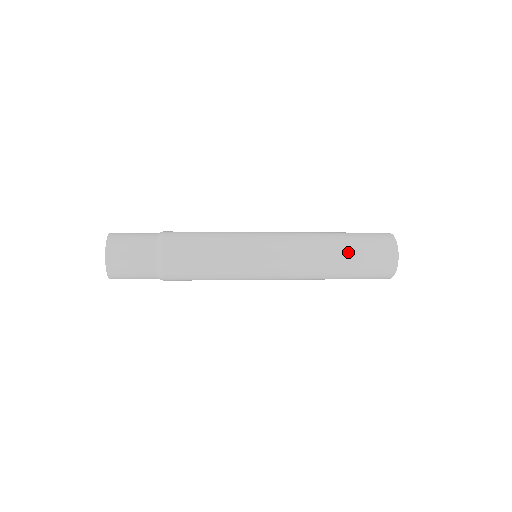
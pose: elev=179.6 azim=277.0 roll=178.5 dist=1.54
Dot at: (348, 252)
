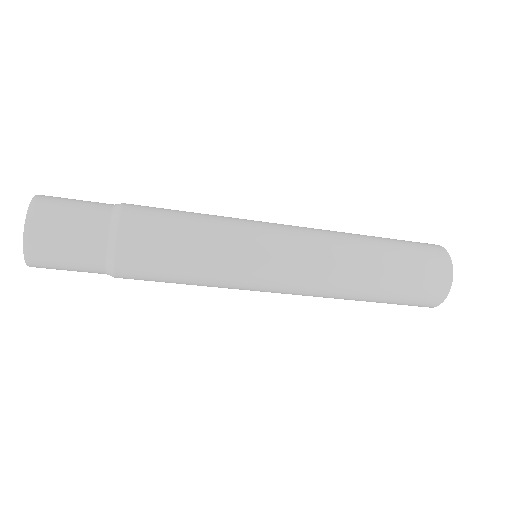
Dot at: occluded
